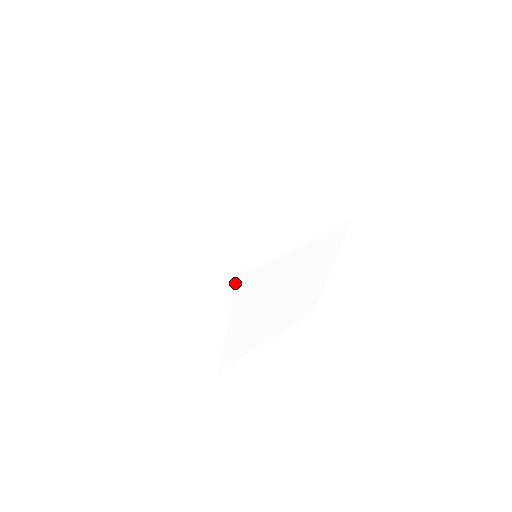
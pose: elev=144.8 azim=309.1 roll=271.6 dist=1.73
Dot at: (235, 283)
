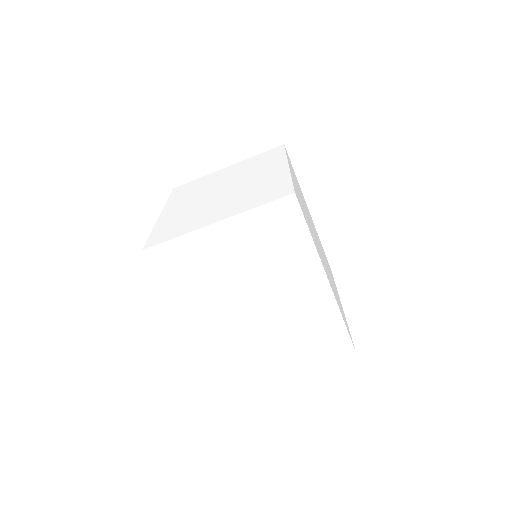
Dot at: occluded
